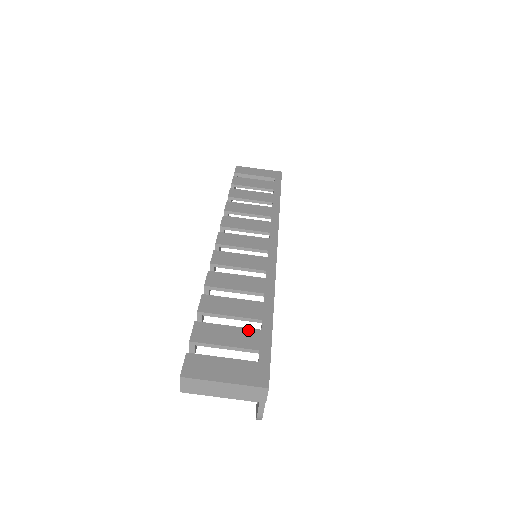
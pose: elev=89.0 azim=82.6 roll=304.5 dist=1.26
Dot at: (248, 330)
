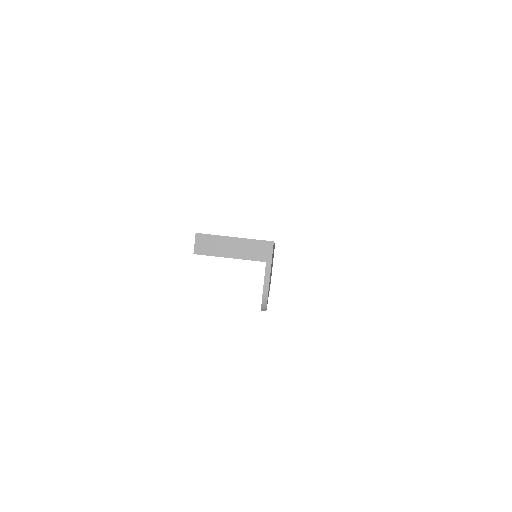
Dot at: occluded
